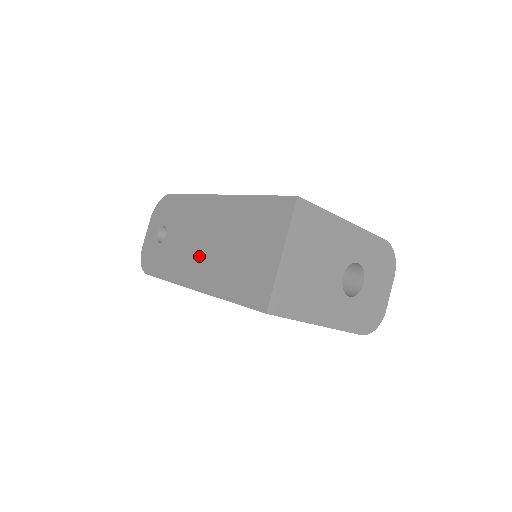
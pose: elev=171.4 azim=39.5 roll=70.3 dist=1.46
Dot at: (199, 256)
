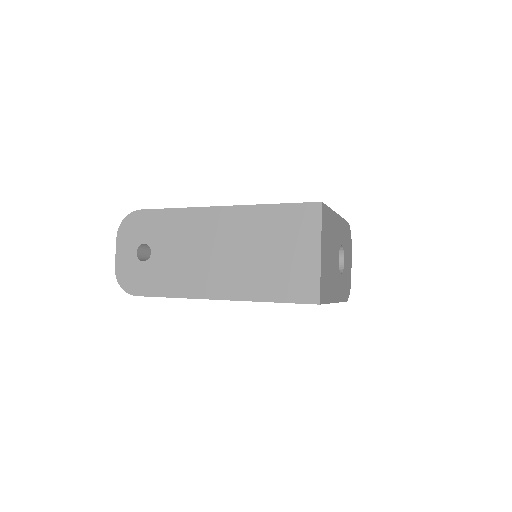
Dot at: (212, 267)
